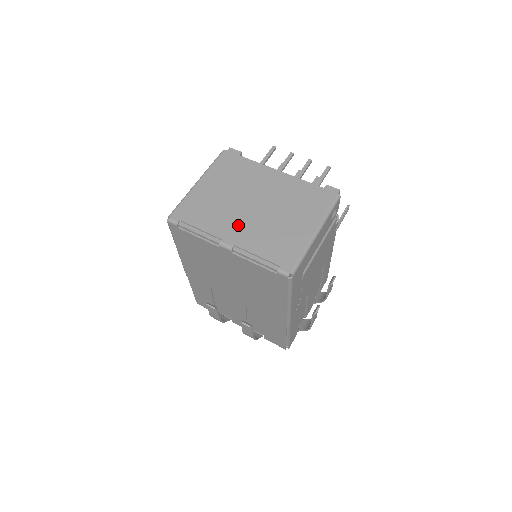
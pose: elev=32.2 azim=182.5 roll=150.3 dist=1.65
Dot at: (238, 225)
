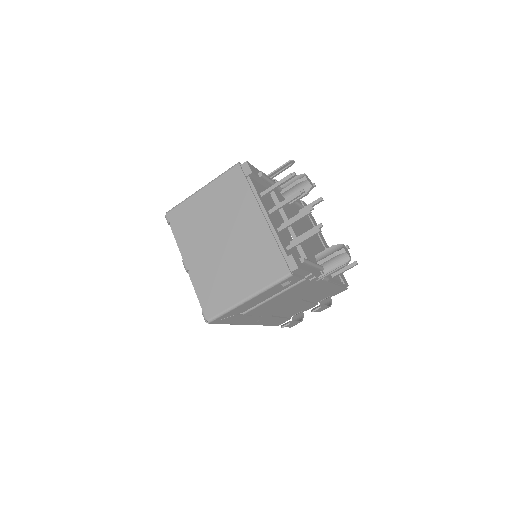
Dot at: (201, 253)
